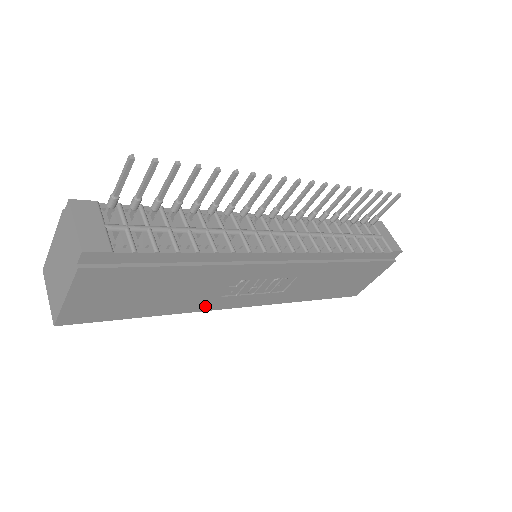
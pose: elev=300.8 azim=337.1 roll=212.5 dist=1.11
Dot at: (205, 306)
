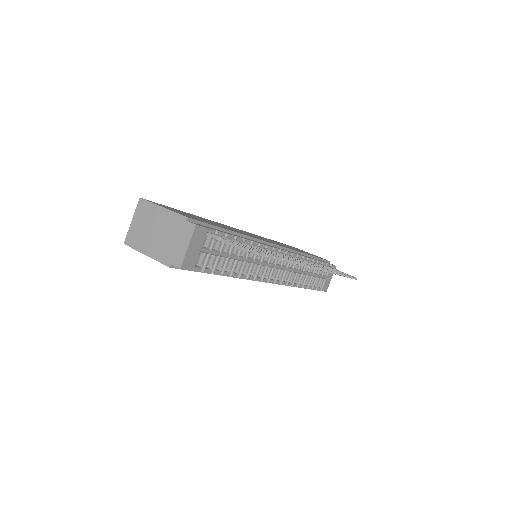
Dot at: occluded
